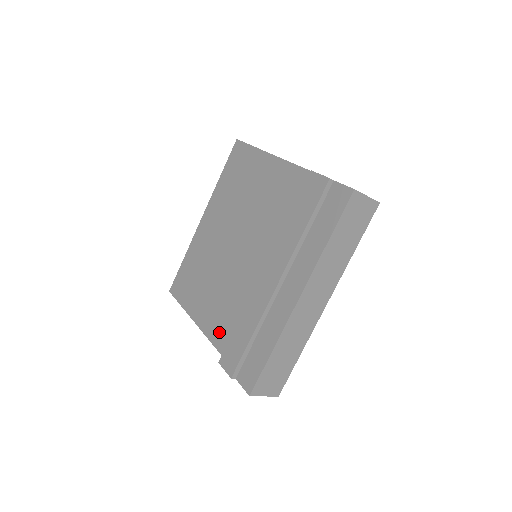
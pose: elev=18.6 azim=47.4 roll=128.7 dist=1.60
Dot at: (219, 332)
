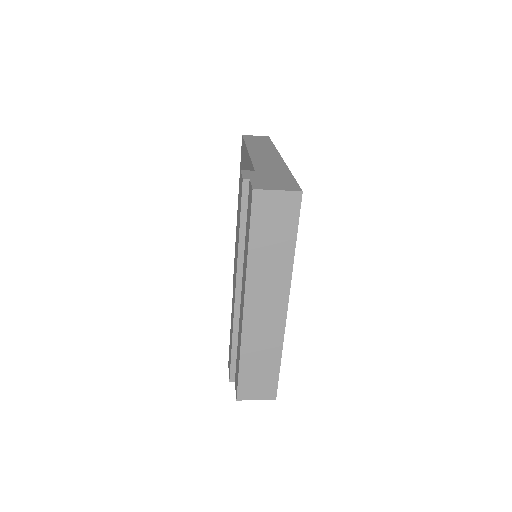
Dot at: occluded
